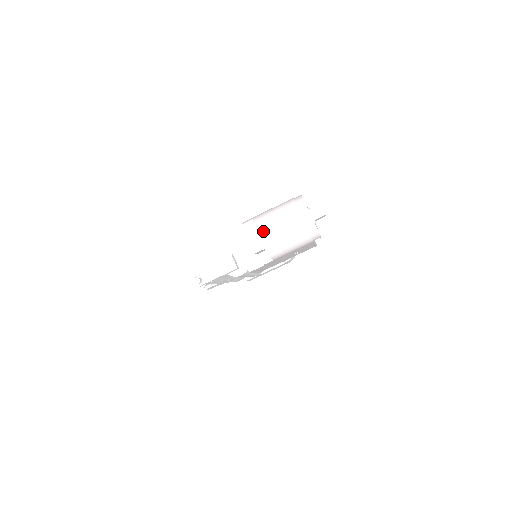
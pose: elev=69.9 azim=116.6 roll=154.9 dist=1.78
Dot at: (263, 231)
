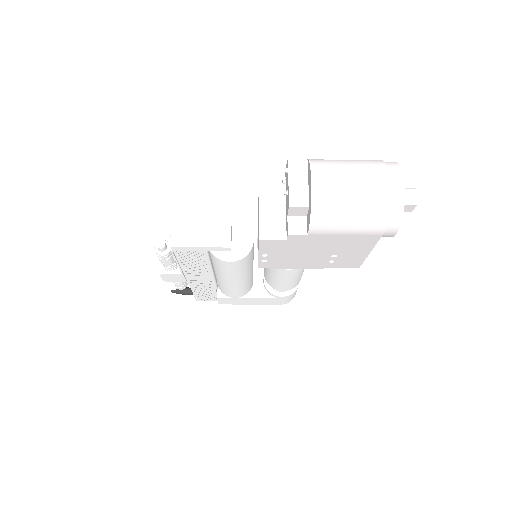
Dot at: (321, 174)
